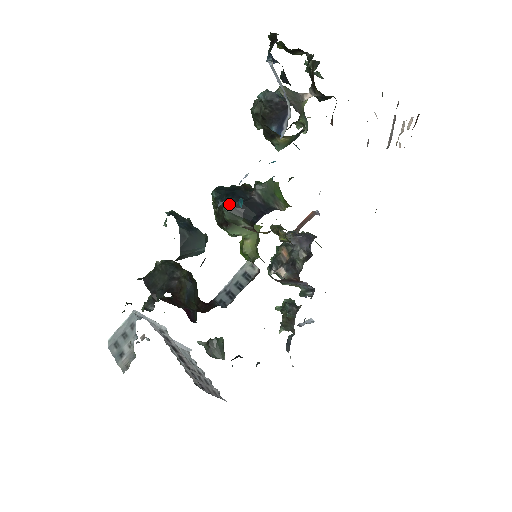
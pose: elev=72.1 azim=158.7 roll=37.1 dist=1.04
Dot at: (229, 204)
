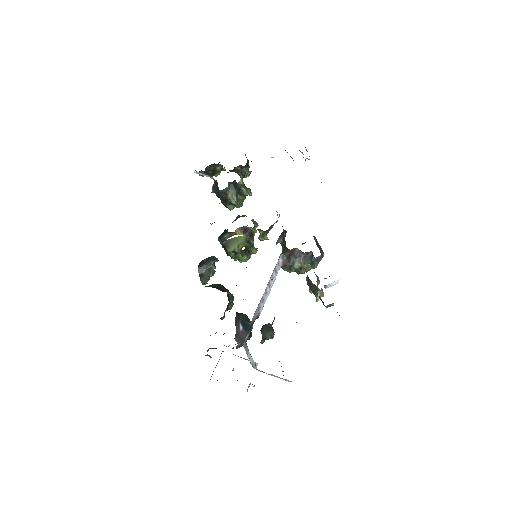
Dot at: (219, 236)
